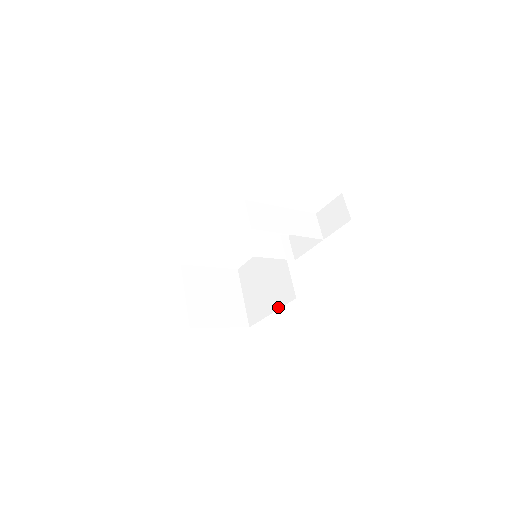
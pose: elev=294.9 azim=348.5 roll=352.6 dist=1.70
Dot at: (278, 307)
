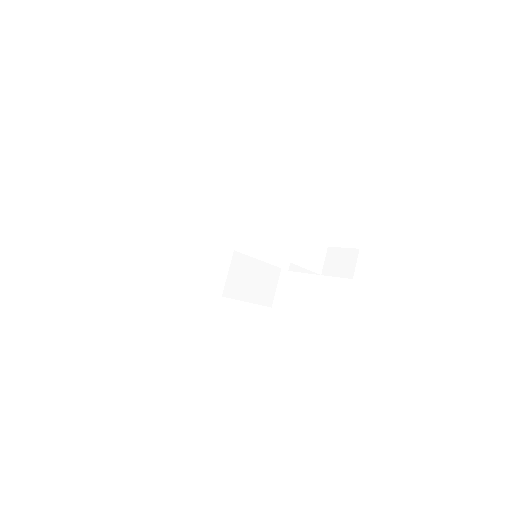
Dot at: (253, 301)
